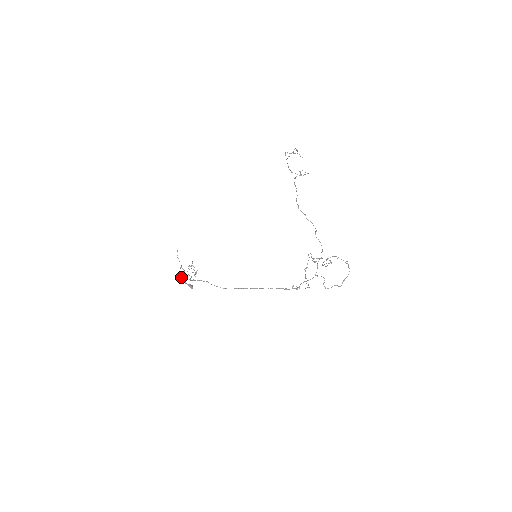
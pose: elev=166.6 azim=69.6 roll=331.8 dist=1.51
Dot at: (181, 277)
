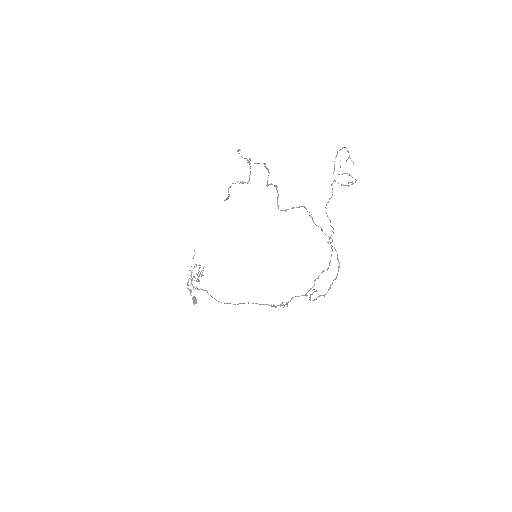
Dot at: (188, 284)
